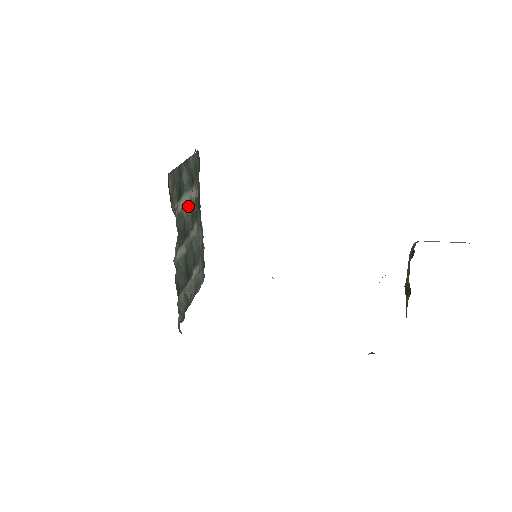
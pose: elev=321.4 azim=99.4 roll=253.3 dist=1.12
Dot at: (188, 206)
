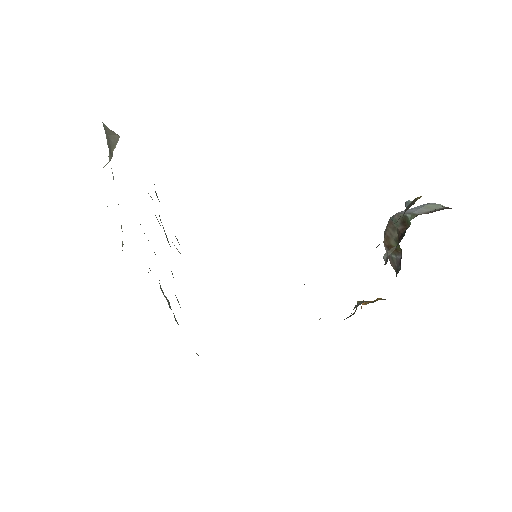
Dot at: (158, 221)
